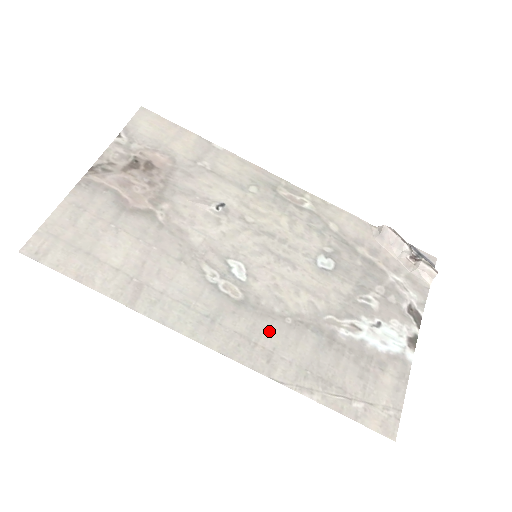
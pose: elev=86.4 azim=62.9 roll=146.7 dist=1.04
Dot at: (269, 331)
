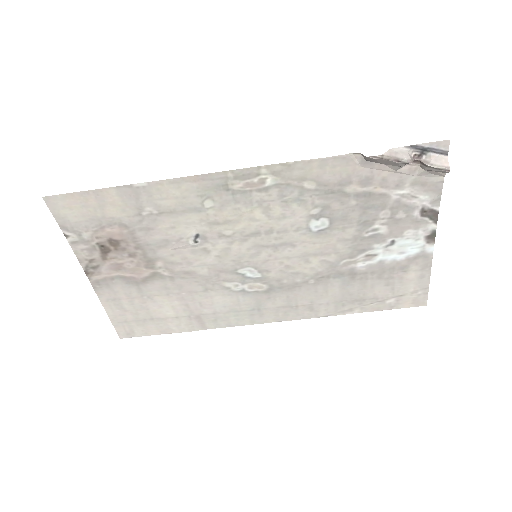
Dot at: (301, 295)
